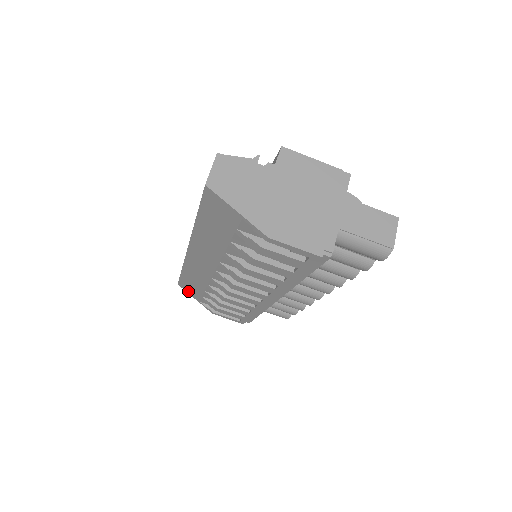
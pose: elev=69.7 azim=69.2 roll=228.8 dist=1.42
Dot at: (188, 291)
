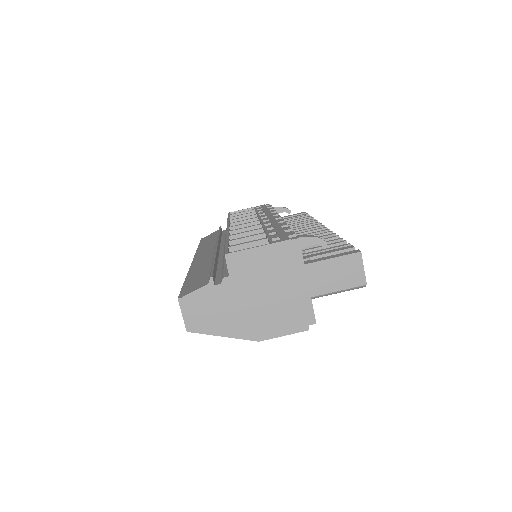
Dot at: occluded
